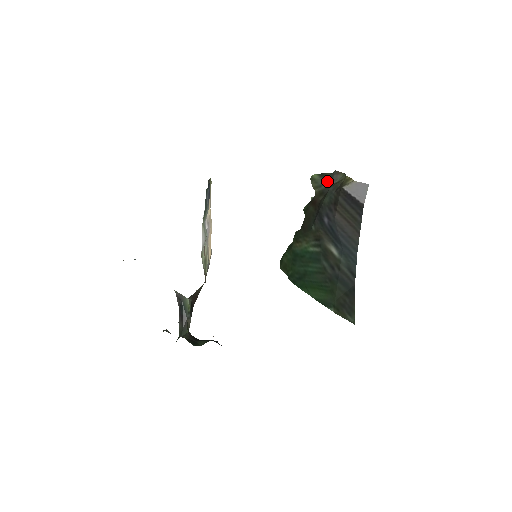
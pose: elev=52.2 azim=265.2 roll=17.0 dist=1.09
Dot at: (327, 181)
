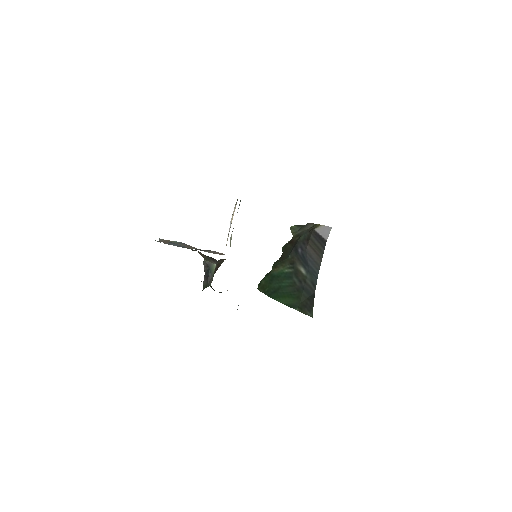
Dot at: (302, 228)
